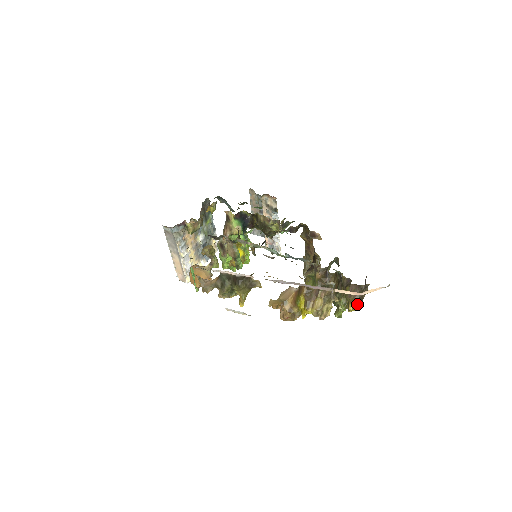
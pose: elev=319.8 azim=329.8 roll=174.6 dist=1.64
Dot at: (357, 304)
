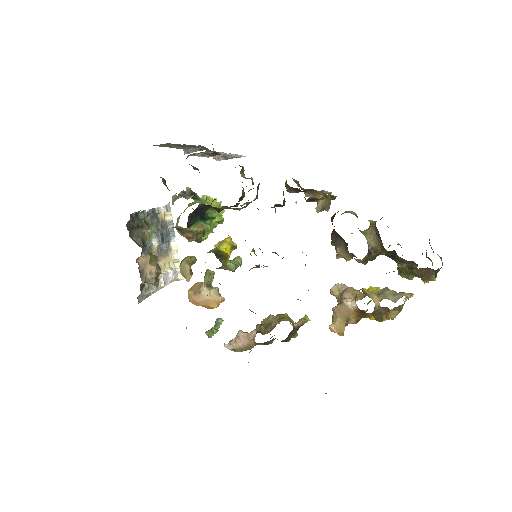
Dot at: (434, 280)
